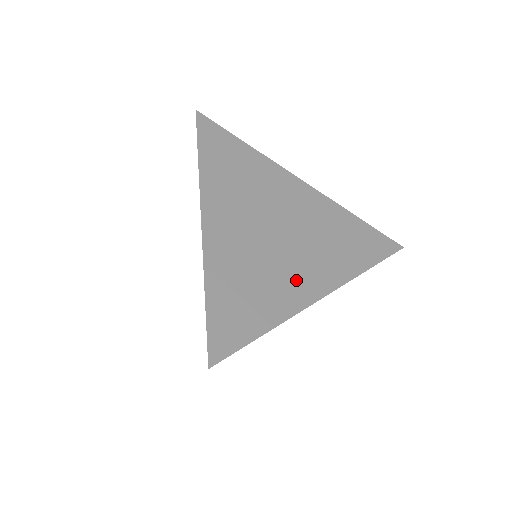
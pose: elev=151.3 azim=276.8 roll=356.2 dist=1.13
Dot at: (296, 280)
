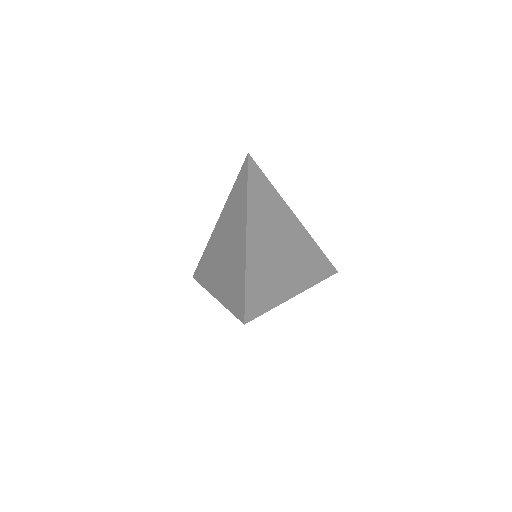
Dot at: (287, 281)
